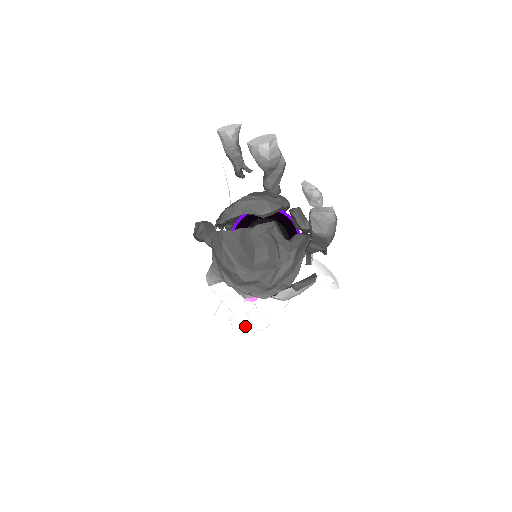
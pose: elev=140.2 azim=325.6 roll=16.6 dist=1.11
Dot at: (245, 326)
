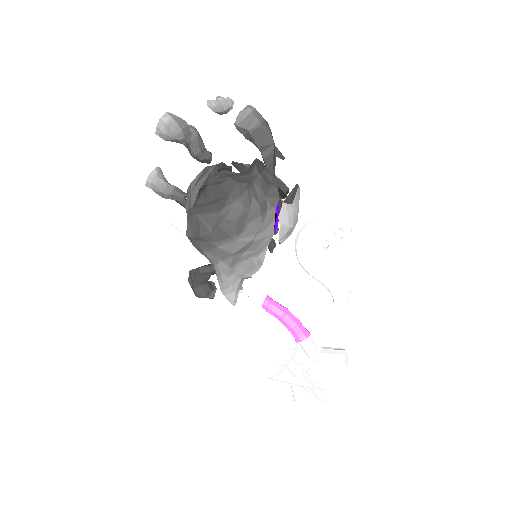
Dot at: (327, 376)
